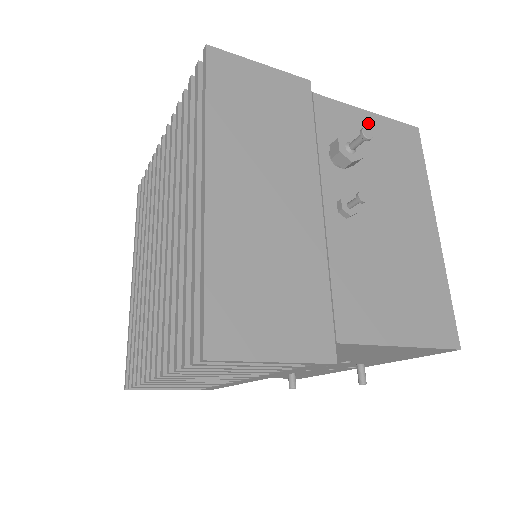
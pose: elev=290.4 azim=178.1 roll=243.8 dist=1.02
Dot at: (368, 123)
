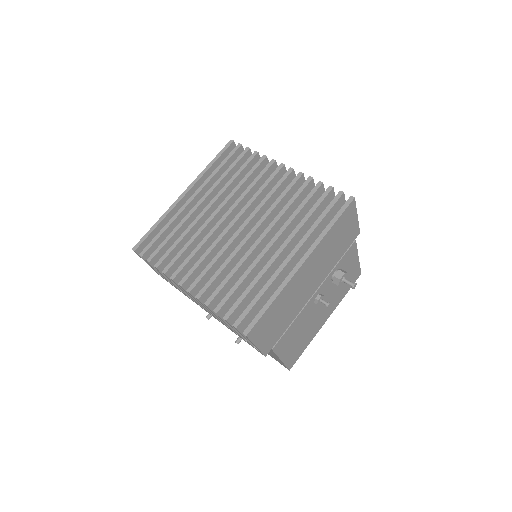
Dot at: (354, 263)
